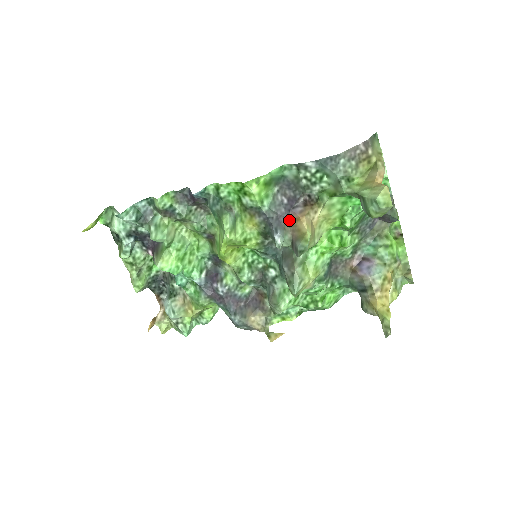
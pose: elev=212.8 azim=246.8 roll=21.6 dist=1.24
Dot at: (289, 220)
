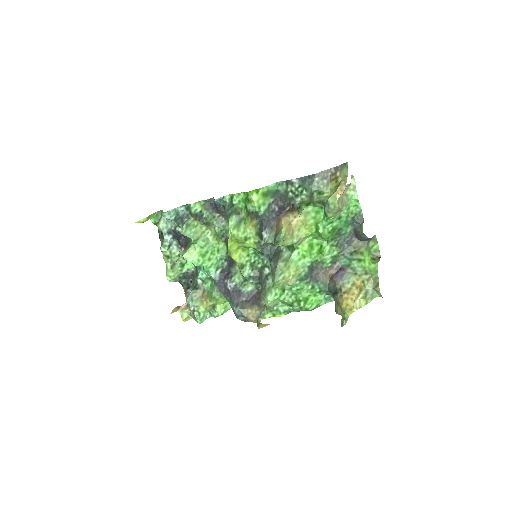
Dot at: (276, 222)
